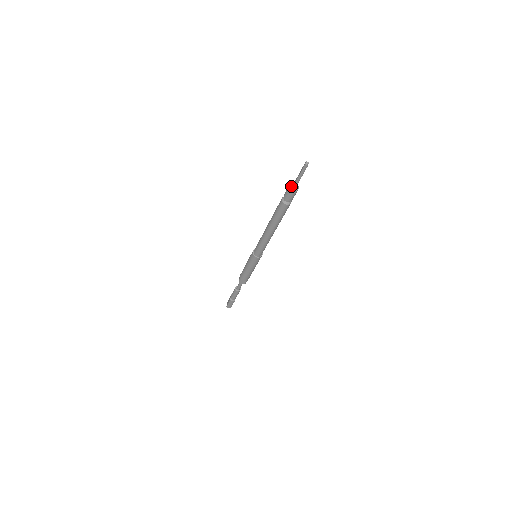
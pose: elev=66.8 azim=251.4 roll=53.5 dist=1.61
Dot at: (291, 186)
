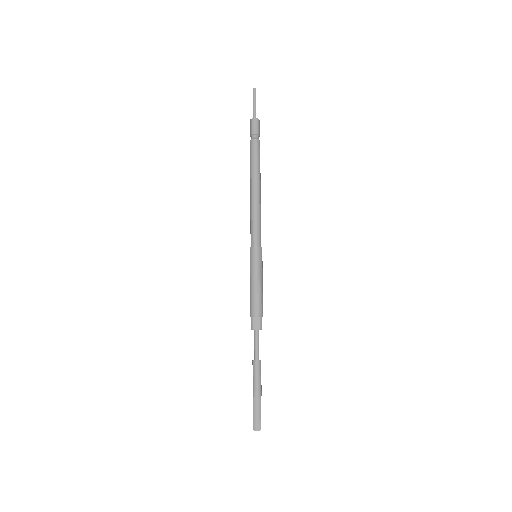
Dot at: (252, 119)
